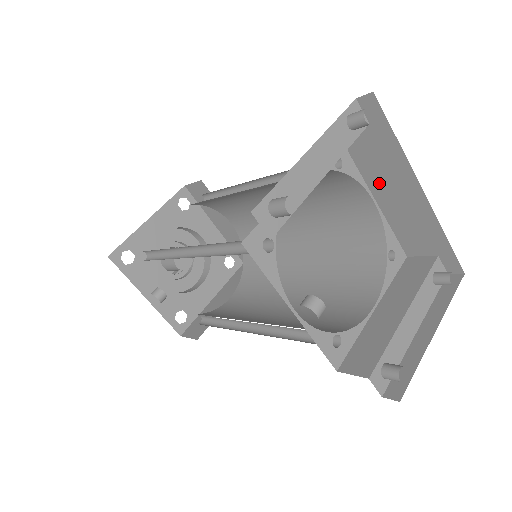
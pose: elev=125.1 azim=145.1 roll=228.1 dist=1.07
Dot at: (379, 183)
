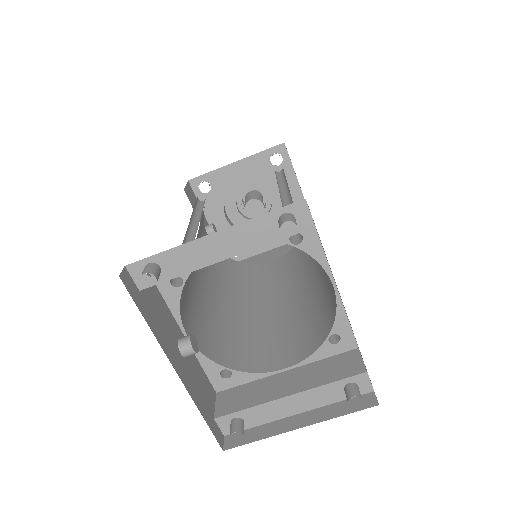
Dot at: occluded
